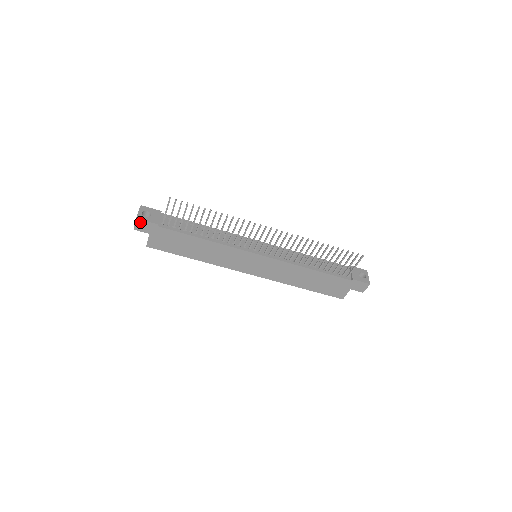
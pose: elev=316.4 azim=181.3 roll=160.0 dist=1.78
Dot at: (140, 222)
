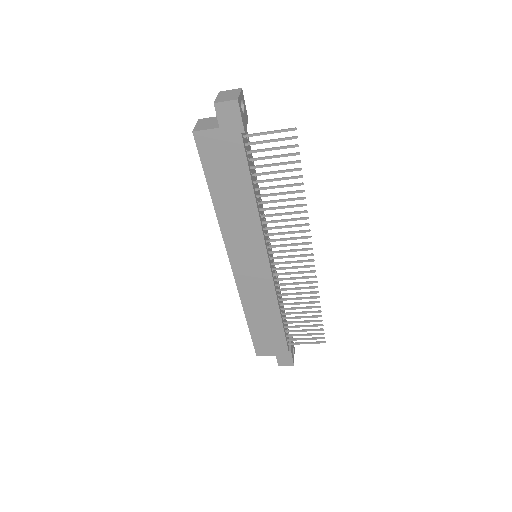
Dot at: (234, 107)
